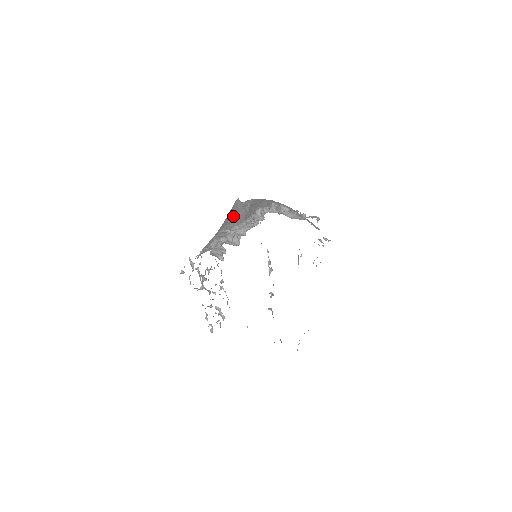
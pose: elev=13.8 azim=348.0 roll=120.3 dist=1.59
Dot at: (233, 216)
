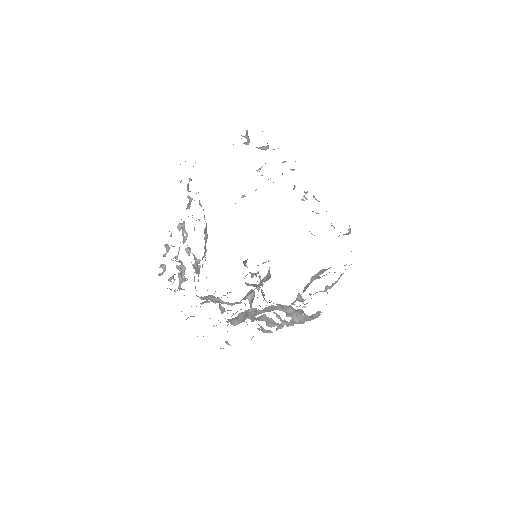
Dot at: occluded
